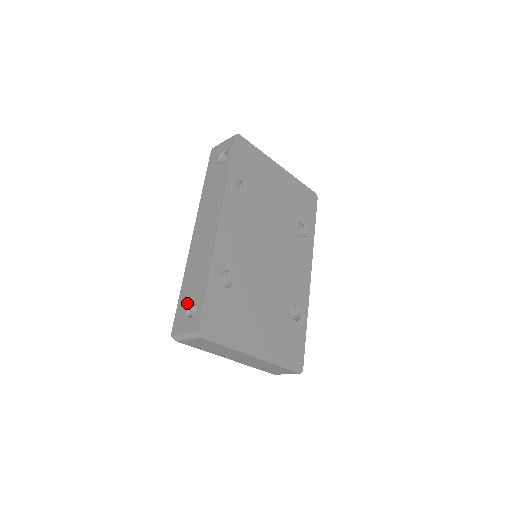
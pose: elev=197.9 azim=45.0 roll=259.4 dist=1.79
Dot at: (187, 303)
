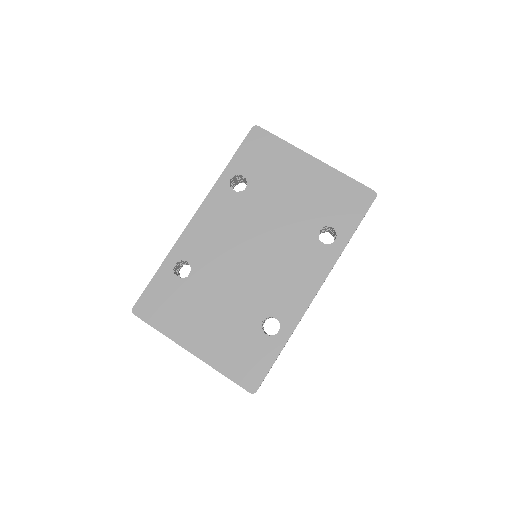
Dot at: occluded
